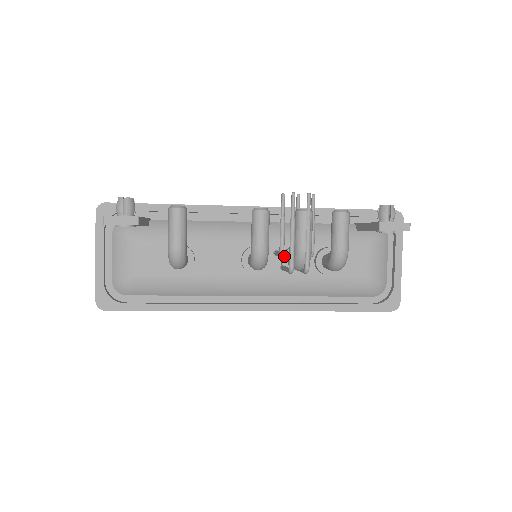
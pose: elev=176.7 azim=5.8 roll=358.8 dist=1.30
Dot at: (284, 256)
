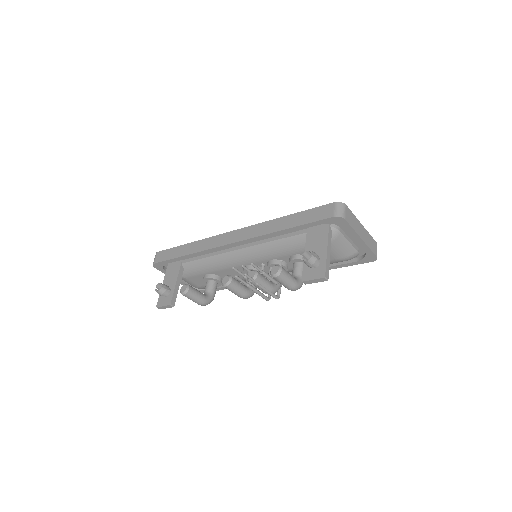
Dot at: (268, 269)
